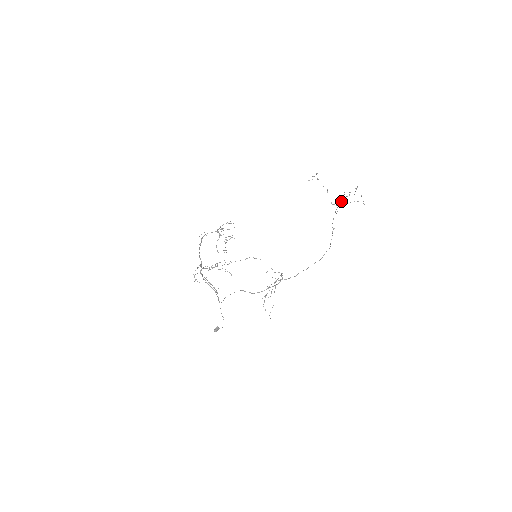
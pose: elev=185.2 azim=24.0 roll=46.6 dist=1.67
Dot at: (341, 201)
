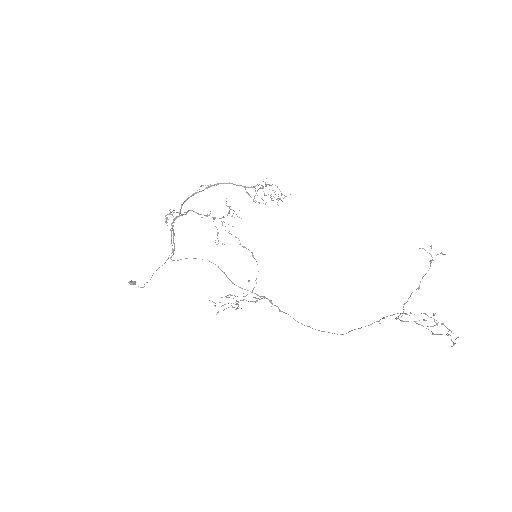
Dot at: occluded
